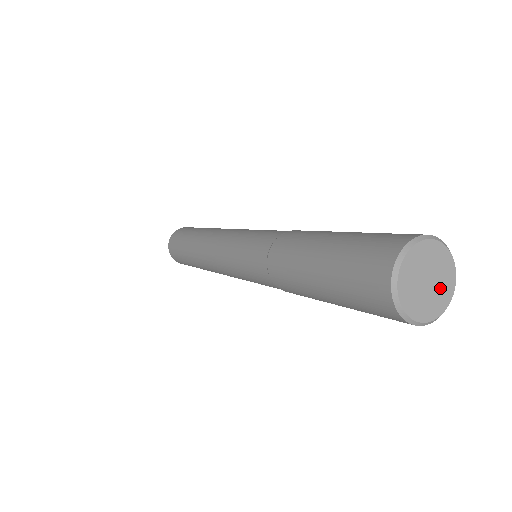
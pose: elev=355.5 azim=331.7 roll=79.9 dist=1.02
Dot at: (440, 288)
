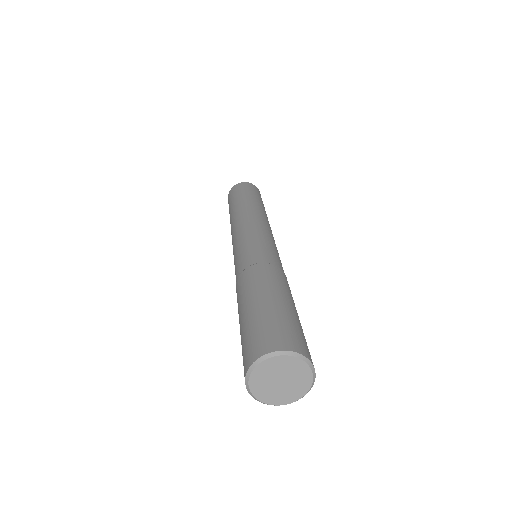
Dot at: (285, 392)
